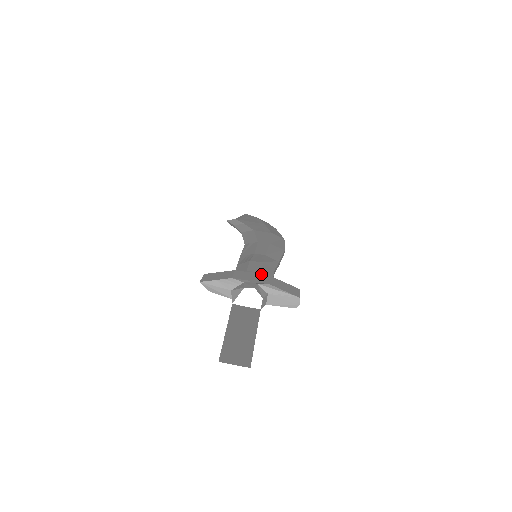
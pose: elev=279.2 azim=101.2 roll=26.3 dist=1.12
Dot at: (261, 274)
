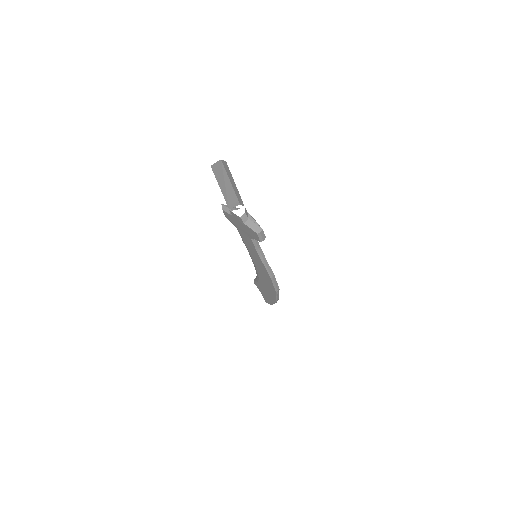
Dot at: occluded
